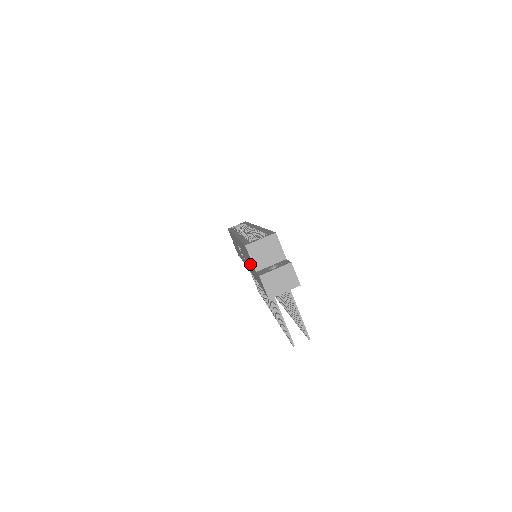
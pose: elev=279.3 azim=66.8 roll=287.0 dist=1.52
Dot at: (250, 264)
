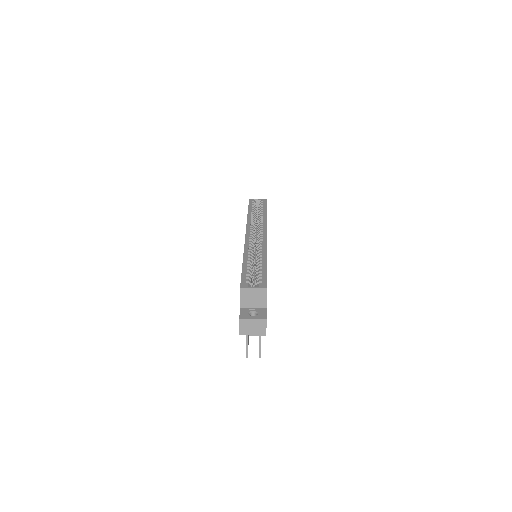
Dot at: occluded
